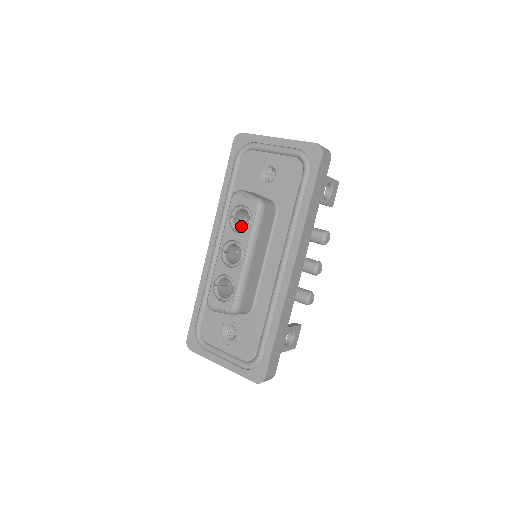
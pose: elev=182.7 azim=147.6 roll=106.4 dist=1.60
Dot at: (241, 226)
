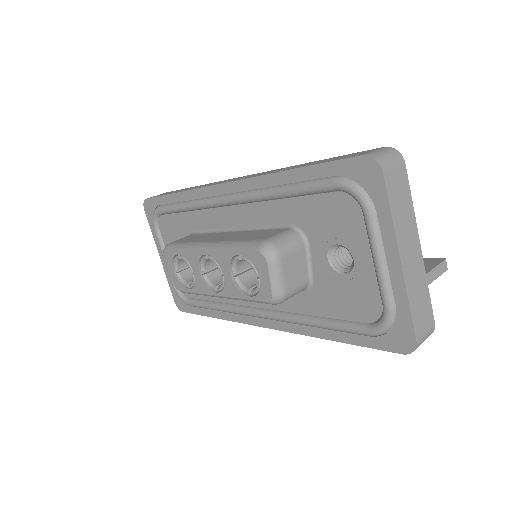
Dot at: occluded
